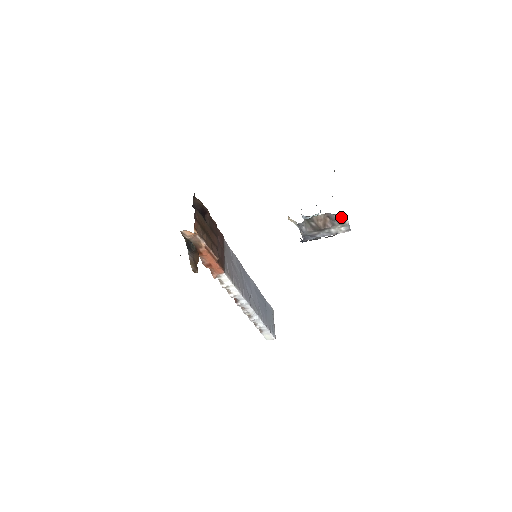
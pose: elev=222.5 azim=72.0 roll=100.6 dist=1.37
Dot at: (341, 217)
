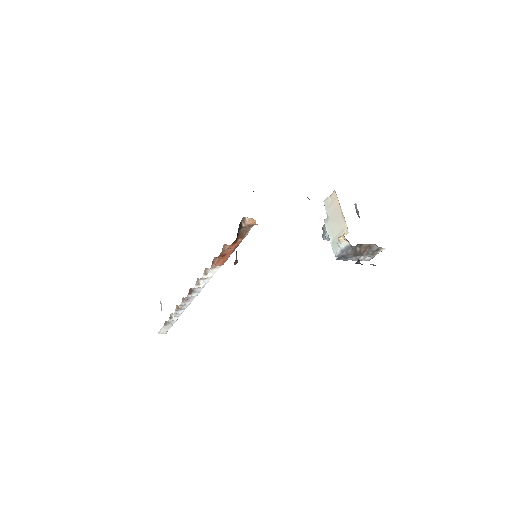
Dot at: (378, 250)
